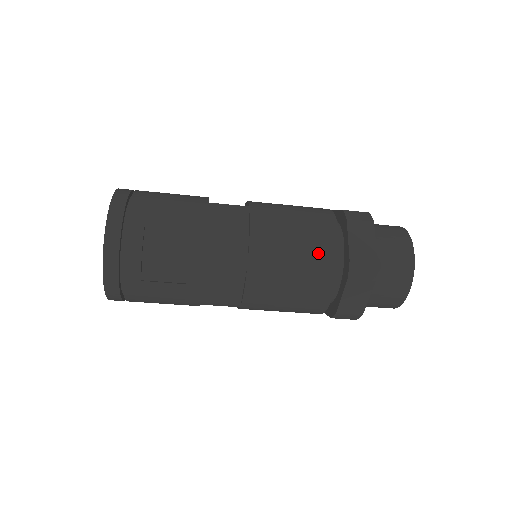
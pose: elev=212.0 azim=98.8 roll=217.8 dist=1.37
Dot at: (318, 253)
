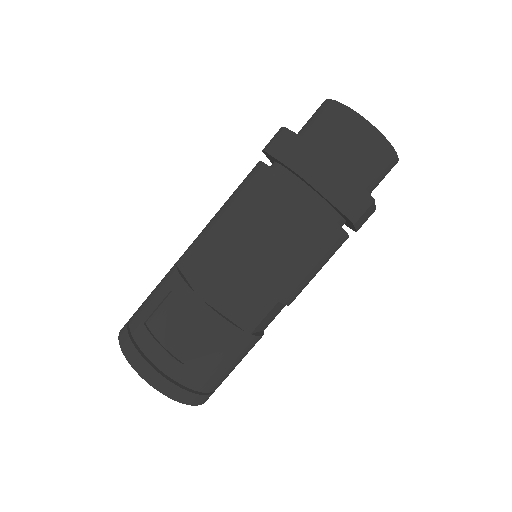
Dot at: (266, 195)
